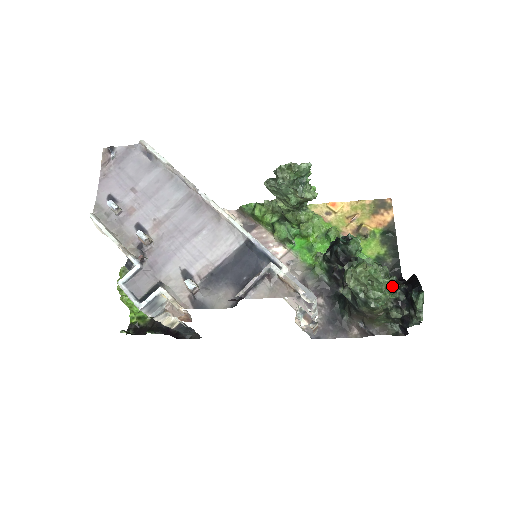
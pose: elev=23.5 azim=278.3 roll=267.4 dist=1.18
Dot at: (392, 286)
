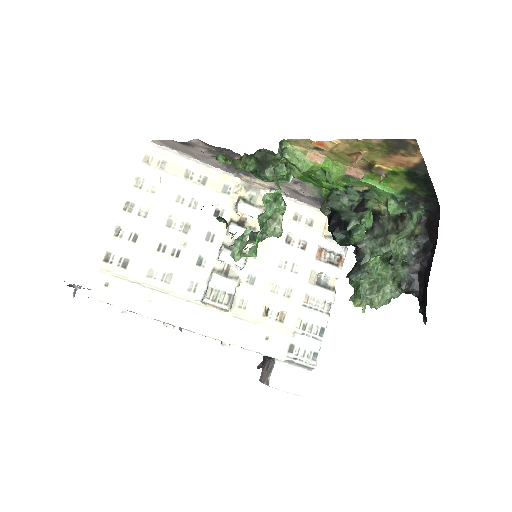
Dot at: occluded
